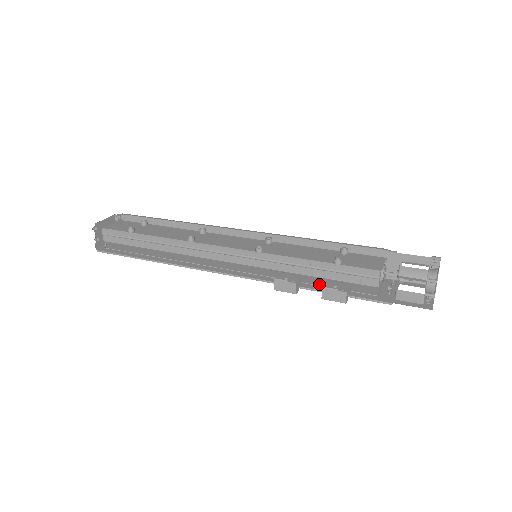
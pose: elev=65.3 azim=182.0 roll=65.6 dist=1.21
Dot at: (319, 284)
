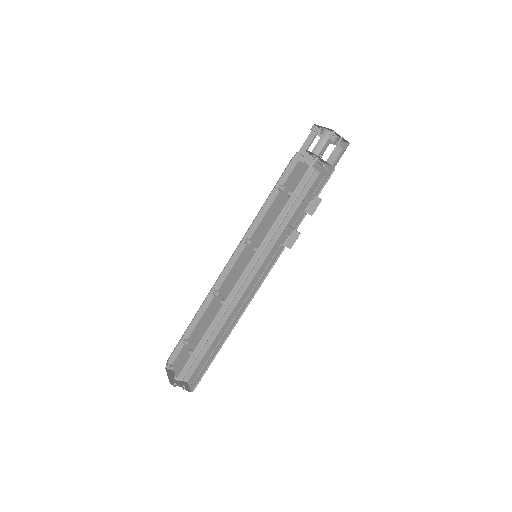
Dot at: (298, 215)
